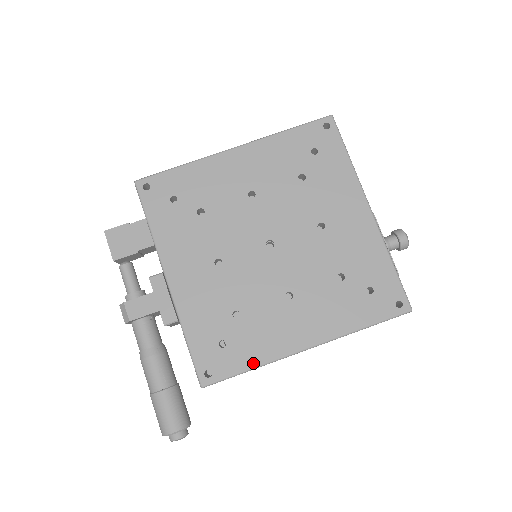
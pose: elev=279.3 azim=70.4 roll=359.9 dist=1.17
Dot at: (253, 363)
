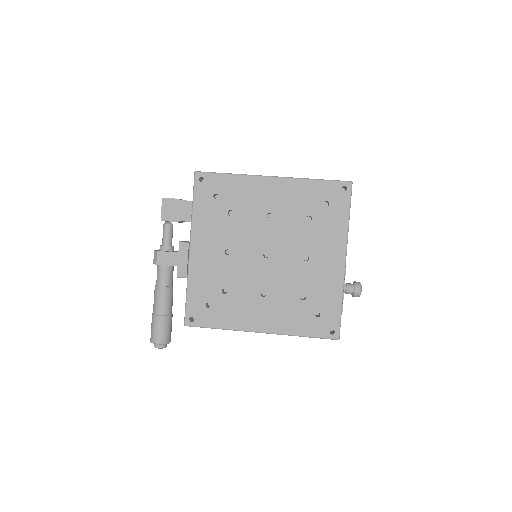
Dot at: (222, 325)
